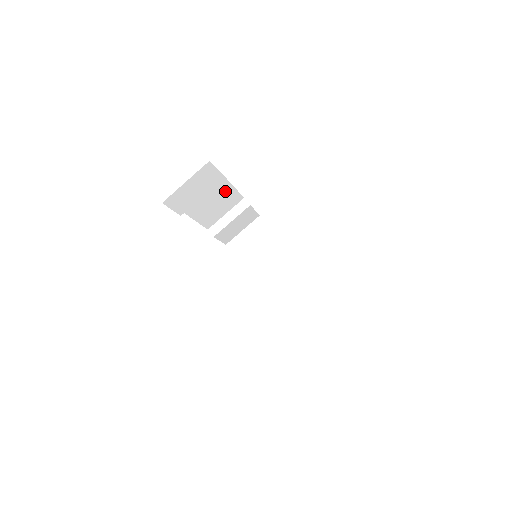
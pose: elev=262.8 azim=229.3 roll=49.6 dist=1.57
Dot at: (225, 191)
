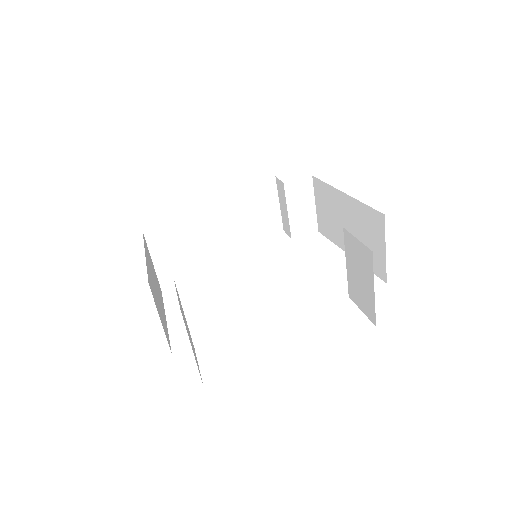
Dot at: occluded
